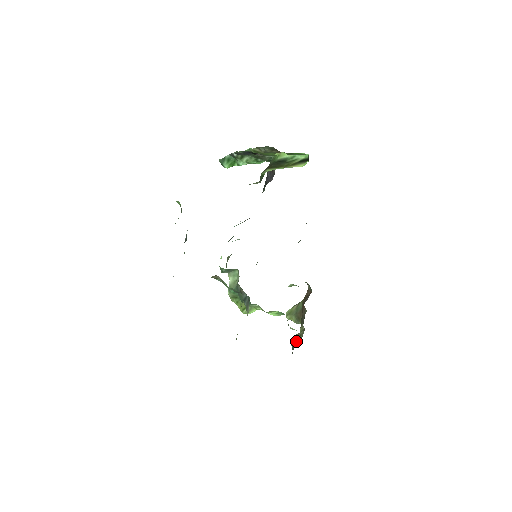
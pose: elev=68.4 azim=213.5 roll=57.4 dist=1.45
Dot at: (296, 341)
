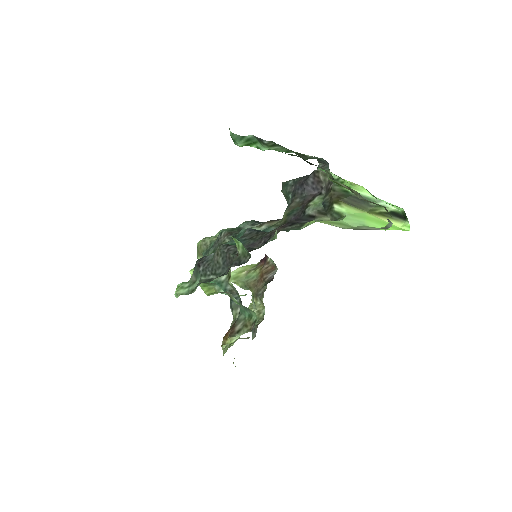
Dot at: occluded
